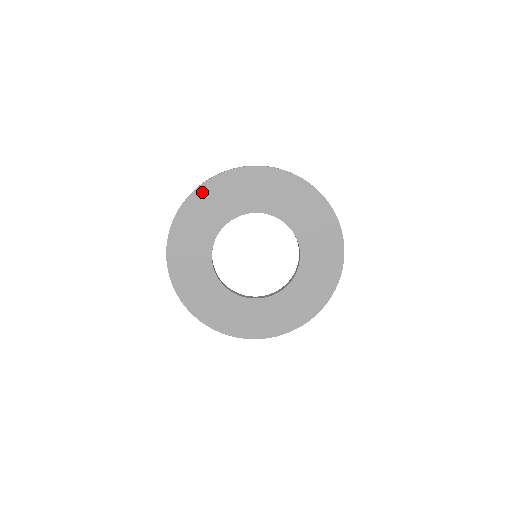
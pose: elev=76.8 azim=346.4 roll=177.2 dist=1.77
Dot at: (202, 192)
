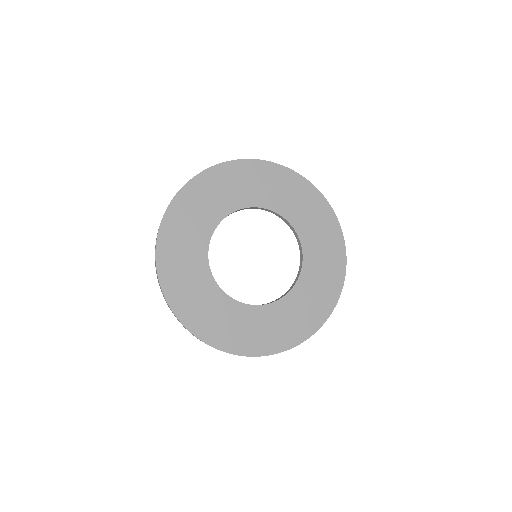
Dot at: (163, 251)
